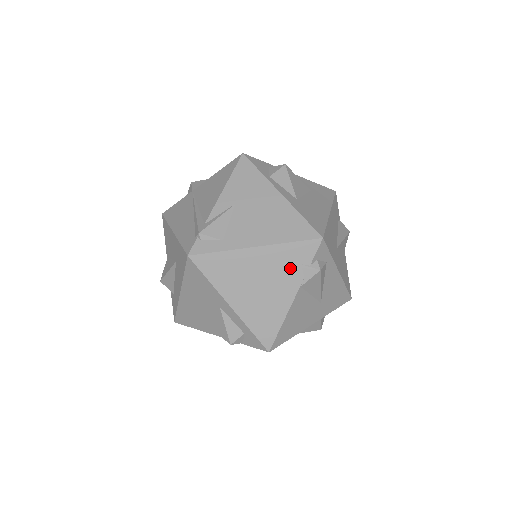
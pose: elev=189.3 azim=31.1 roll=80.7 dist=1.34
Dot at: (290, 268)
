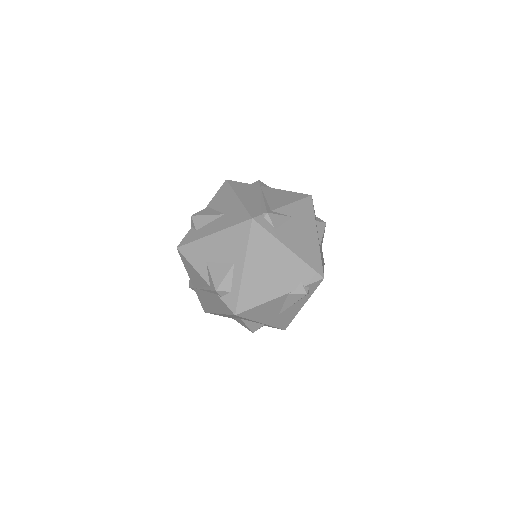
Dot at: (294, 278)
